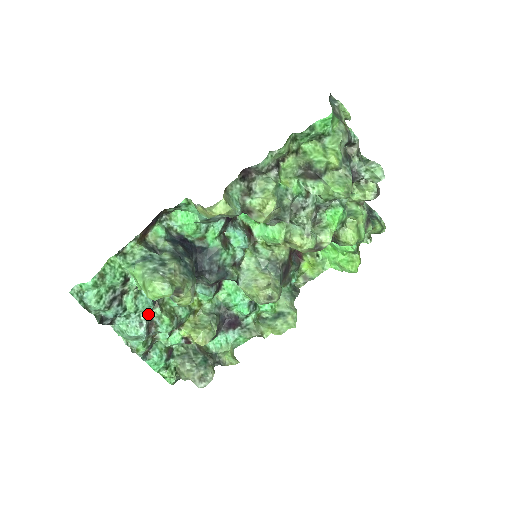
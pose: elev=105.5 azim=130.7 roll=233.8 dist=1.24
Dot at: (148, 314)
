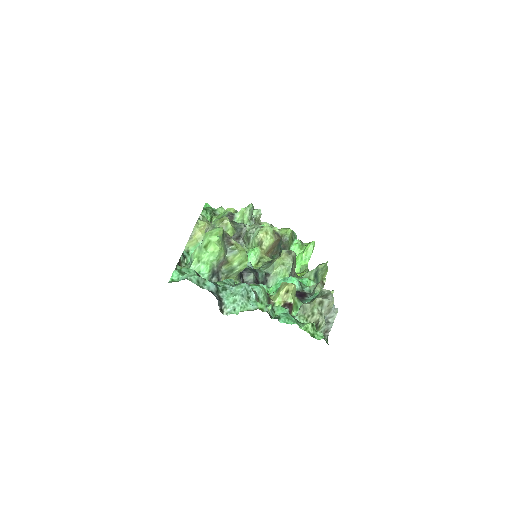
Dot at: occluded
